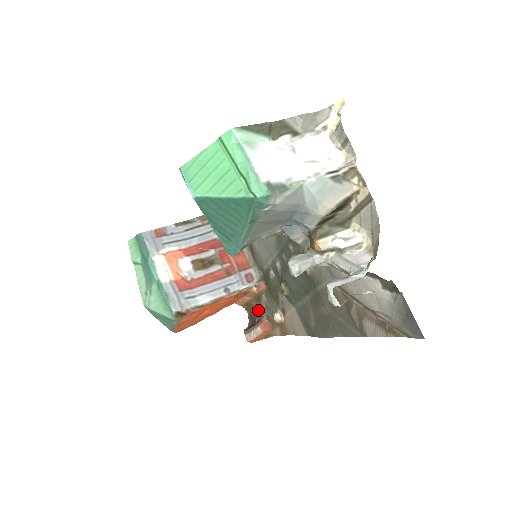
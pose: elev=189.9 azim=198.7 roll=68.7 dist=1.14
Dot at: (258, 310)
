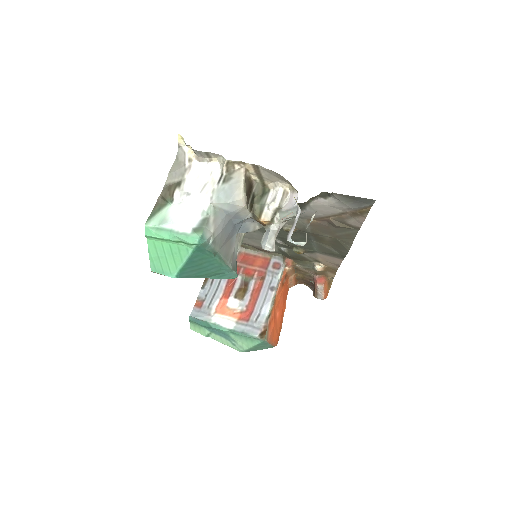
Dot at: (306, 276)
